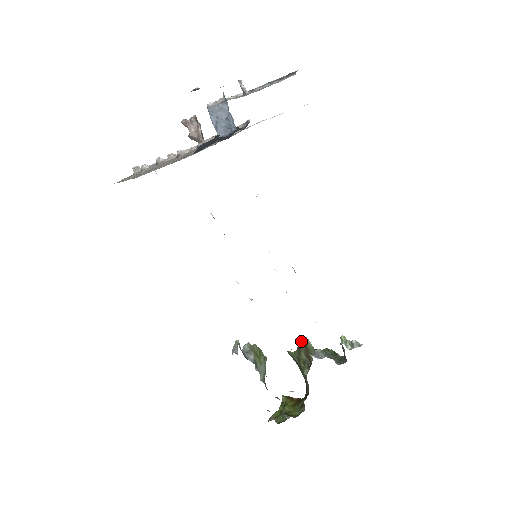
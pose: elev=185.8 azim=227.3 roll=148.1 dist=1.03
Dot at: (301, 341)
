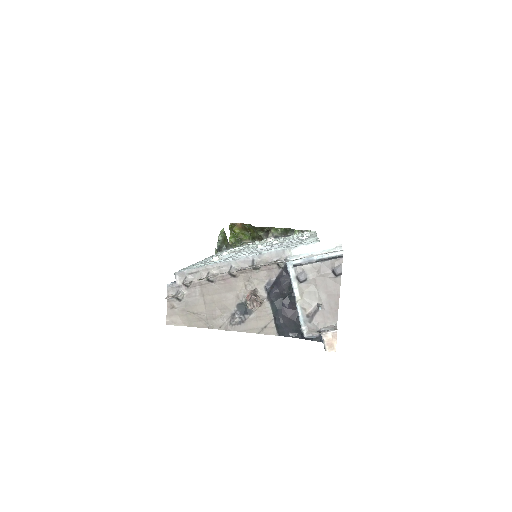
Dot at: (258, 227)
